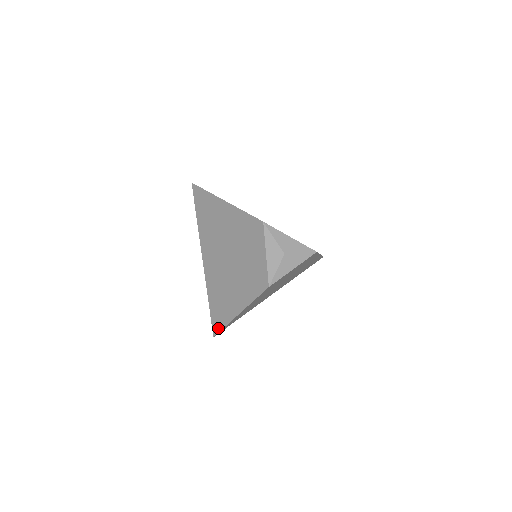
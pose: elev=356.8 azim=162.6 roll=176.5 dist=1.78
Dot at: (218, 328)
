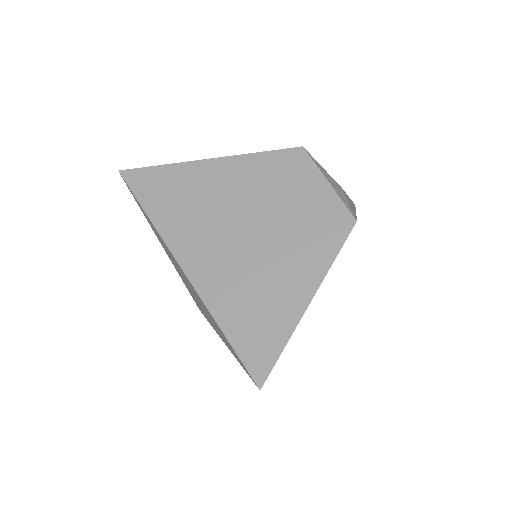
Dot at: (267, 362)
